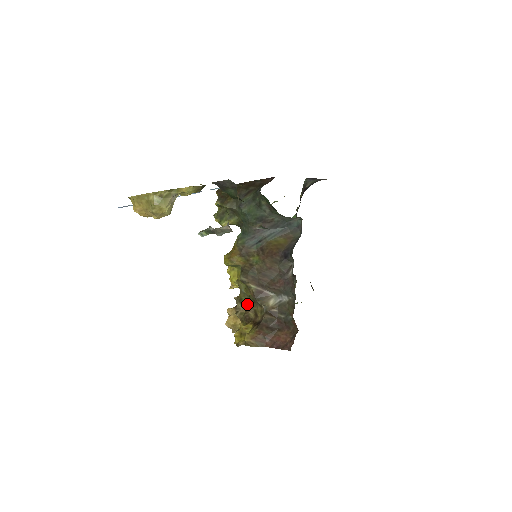
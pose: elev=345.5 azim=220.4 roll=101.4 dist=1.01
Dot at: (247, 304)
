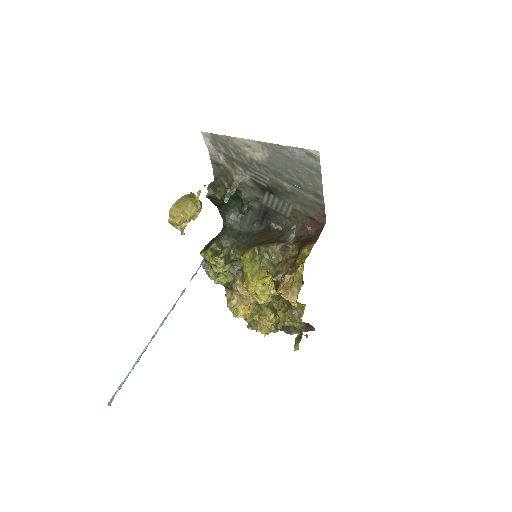
Dot at: (282, 266)
